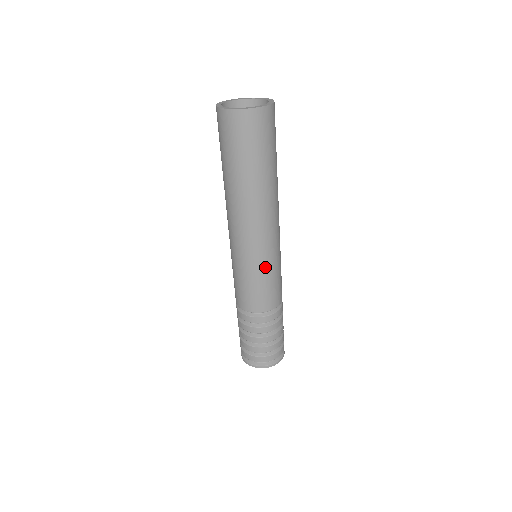
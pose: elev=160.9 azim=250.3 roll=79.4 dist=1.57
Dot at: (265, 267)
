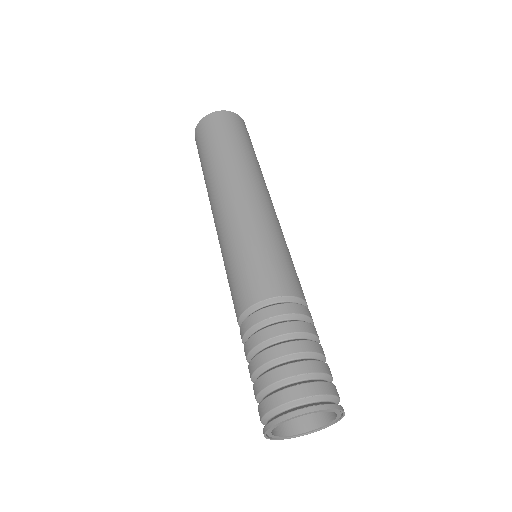
Dot at: (285, 242)
